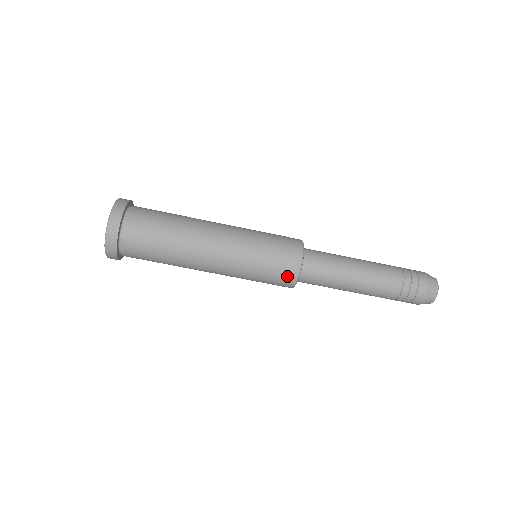
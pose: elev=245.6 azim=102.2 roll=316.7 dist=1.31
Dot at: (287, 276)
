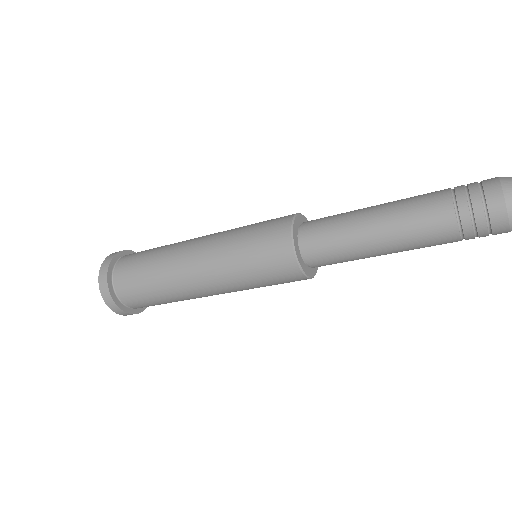
Dot at: occluded
